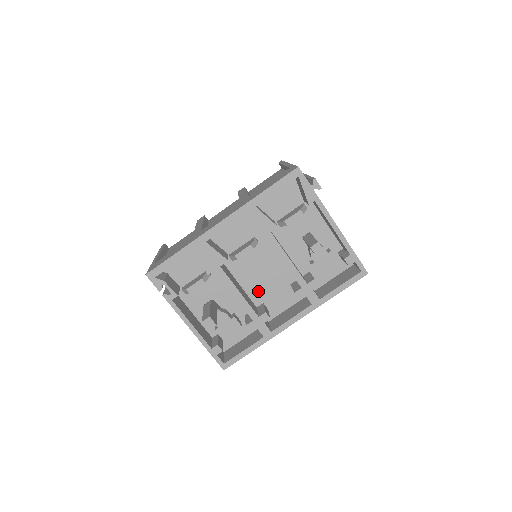
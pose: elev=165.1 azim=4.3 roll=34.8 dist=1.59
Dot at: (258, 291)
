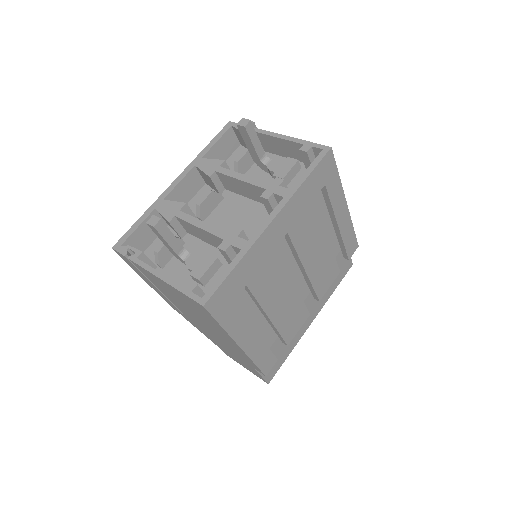
Dot at: occluded
